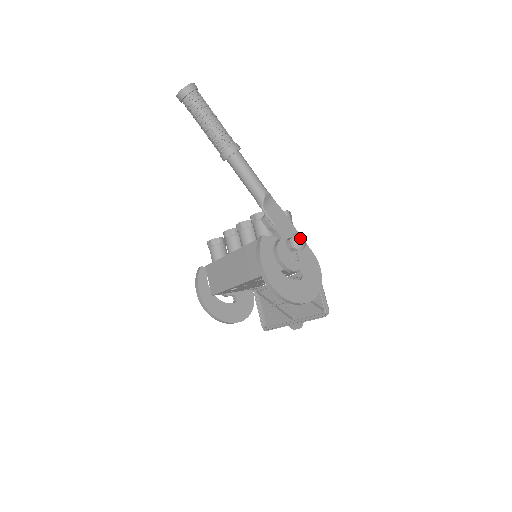
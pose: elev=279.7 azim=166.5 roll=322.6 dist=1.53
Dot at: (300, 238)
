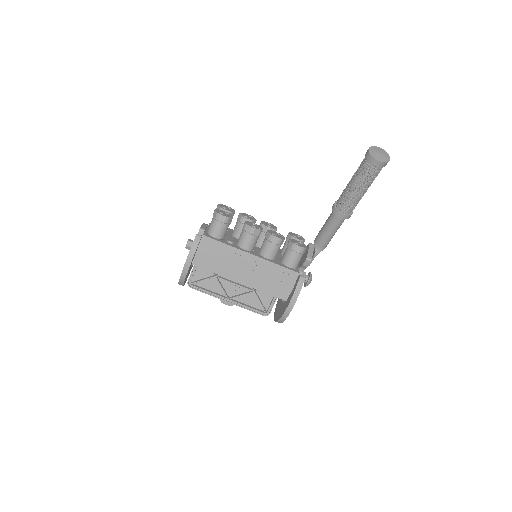
Dot at: occluded
